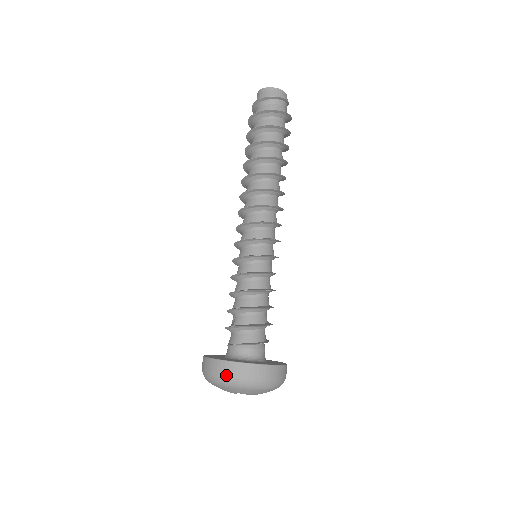
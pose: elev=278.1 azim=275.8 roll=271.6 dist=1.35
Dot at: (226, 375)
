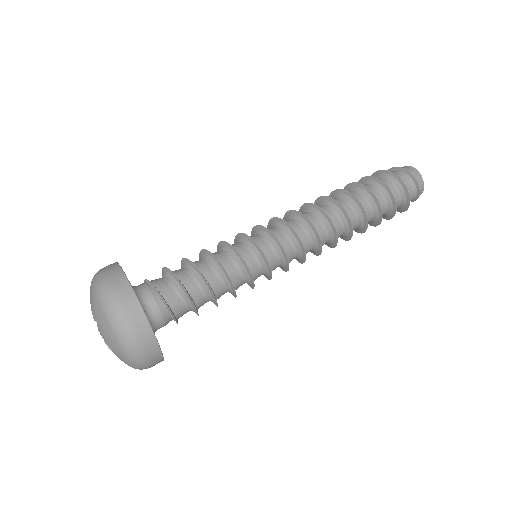
Dot at: (104, 273)
